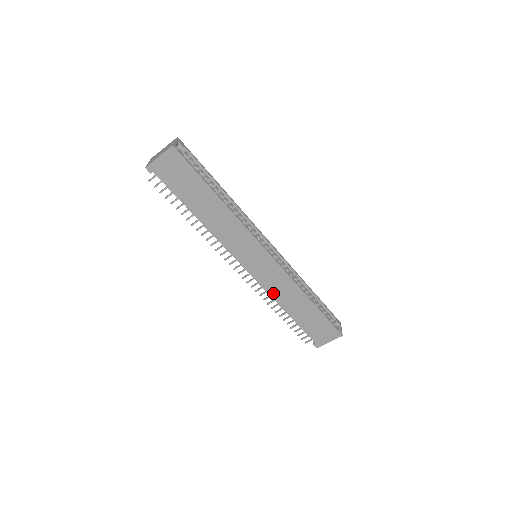
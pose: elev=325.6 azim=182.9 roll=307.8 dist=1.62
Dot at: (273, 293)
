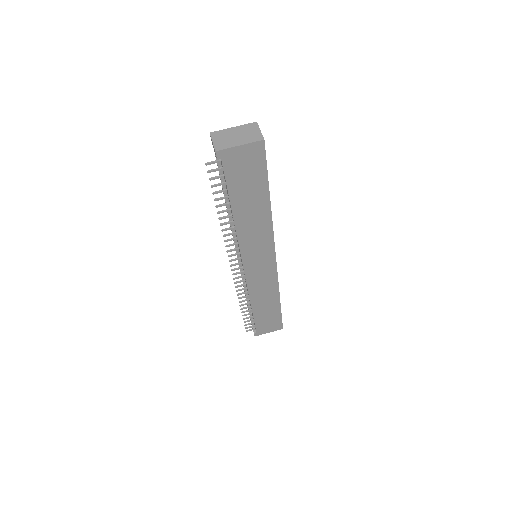
Dot at: (253, 291)
